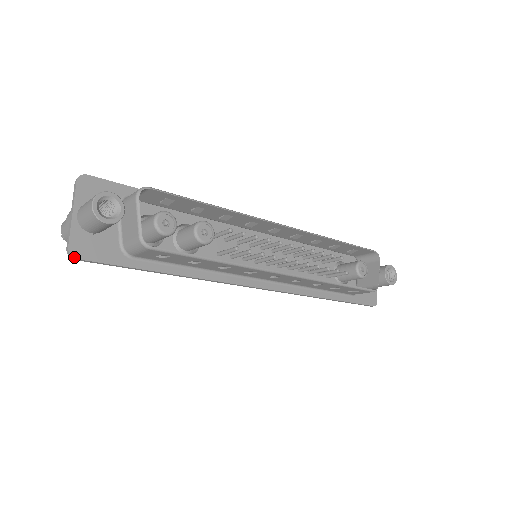
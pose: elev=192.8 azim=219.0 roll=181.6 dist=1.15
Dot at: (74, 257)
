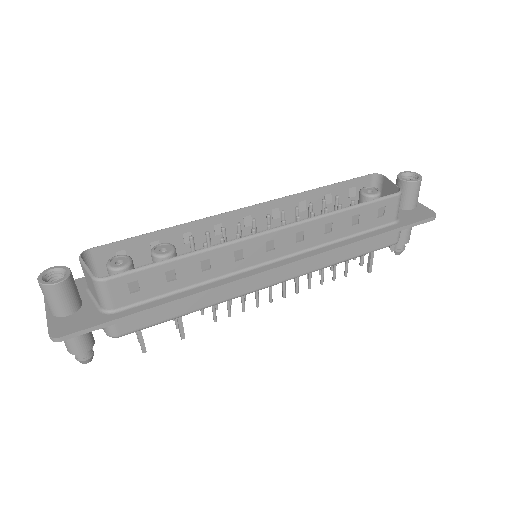
Dot at: (56, 338)
